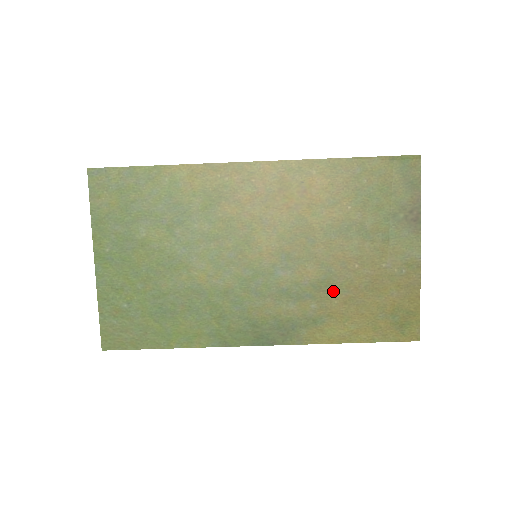
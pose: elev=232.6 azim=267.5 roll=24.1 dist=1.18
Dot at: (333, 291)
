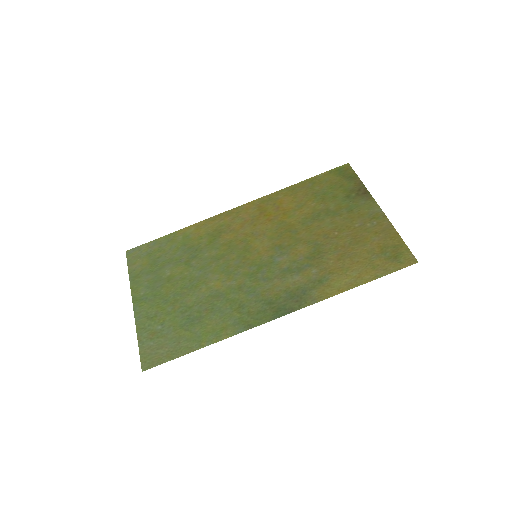
Dot at: (325, 255)
